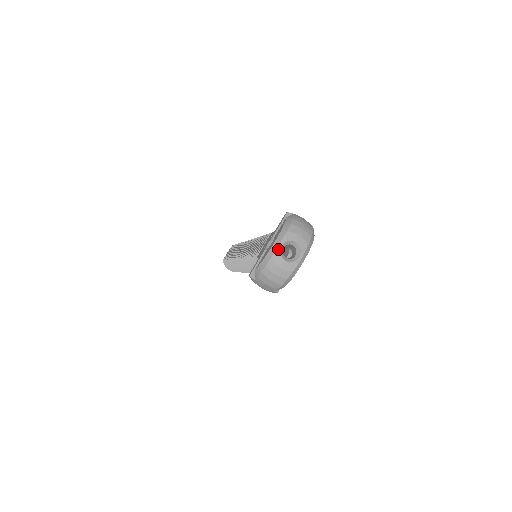
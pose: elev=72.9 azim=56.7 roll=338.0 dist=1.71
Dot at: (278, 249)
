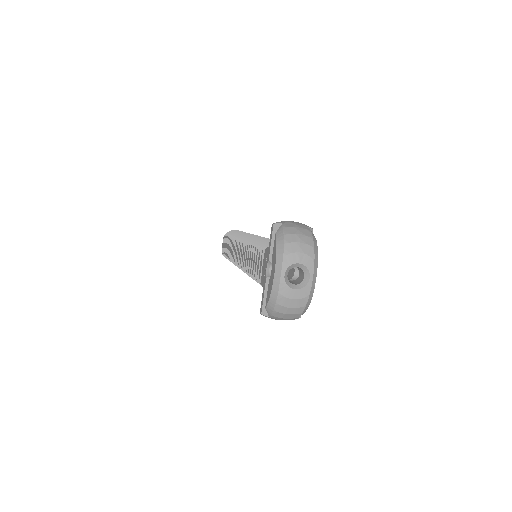
Dot at: (282, 280)
